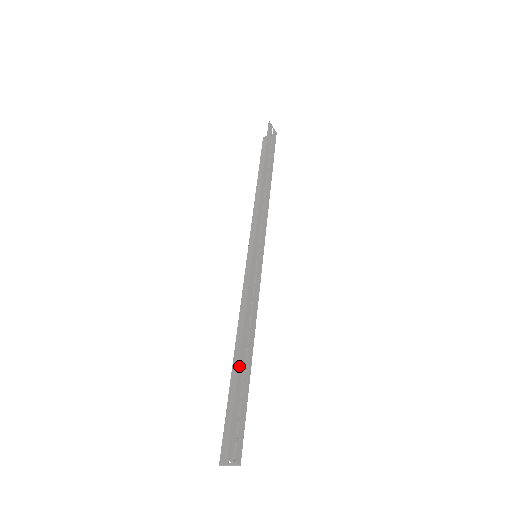
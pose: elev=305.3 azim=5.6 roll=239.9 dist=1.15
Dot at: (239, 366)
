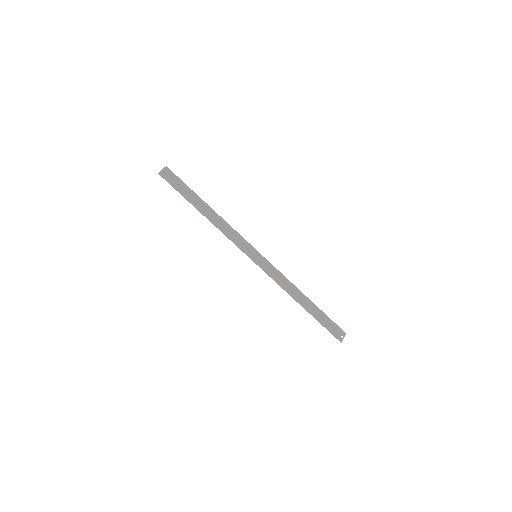
Dot at: (309, 312)
